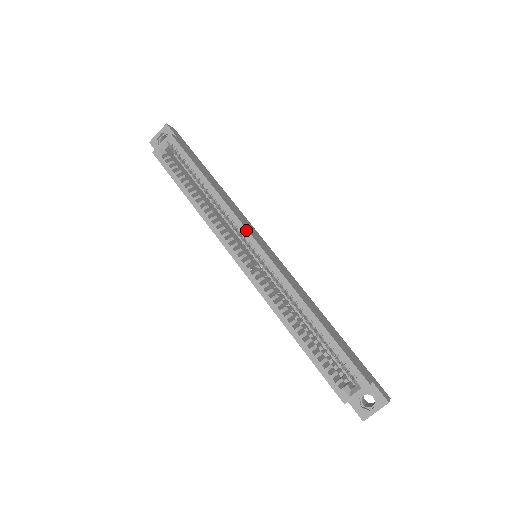
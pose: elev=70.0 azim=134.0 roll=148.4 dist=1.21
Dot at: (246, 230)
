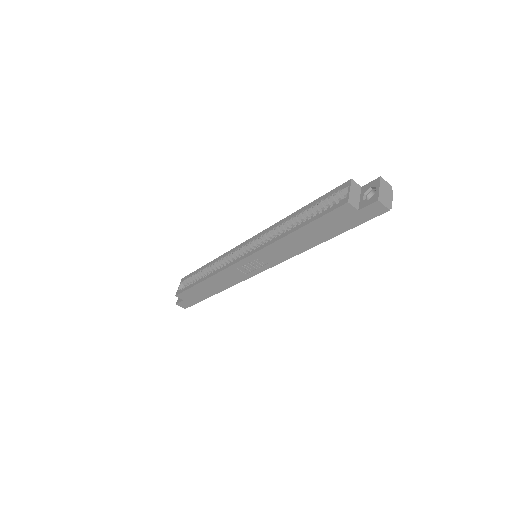
Dot at: (237, 246)
